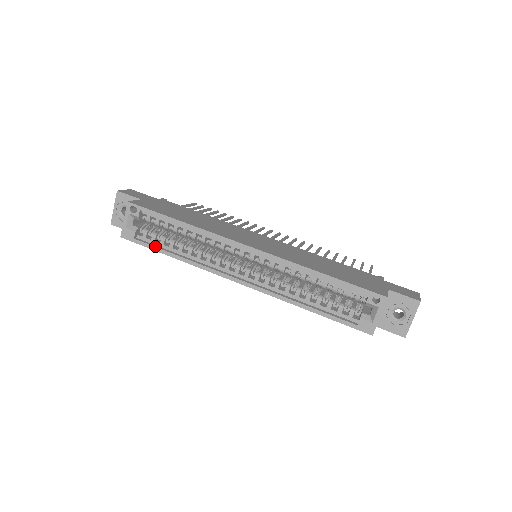
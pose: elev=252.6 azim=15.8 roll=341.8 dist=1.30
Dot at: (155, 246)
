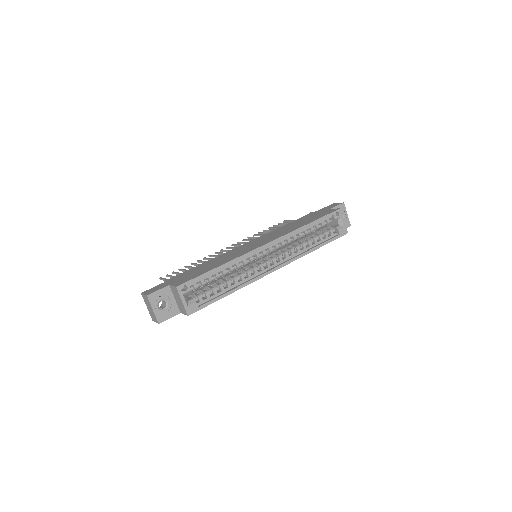
Dot at: (215, 298)
